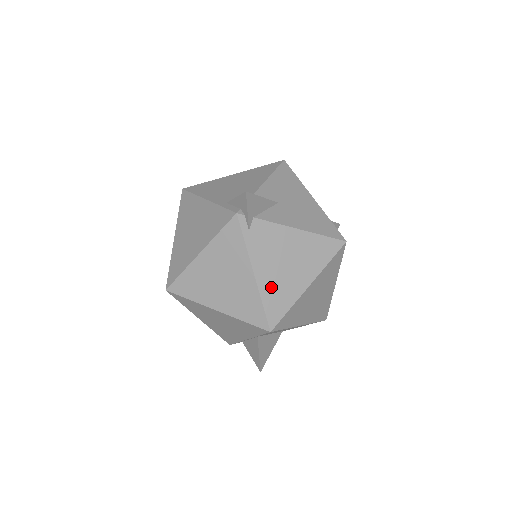
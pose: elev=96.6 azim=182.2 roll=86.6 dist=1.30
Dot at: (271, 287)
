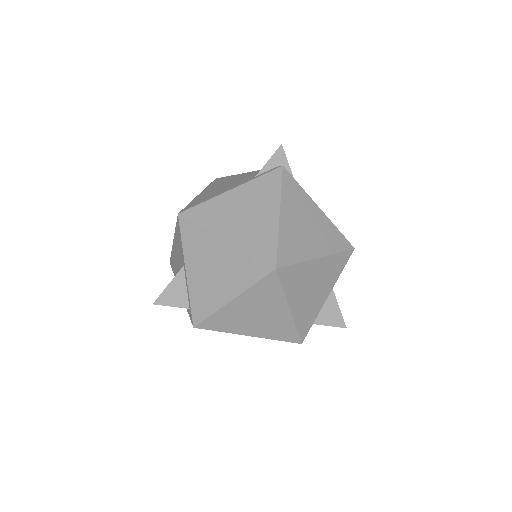
Dot at: occluded
